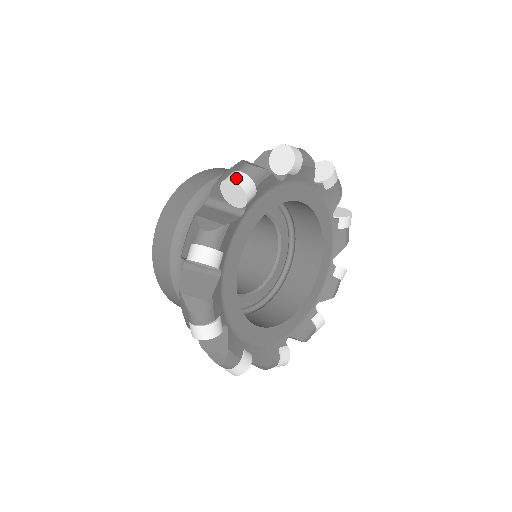
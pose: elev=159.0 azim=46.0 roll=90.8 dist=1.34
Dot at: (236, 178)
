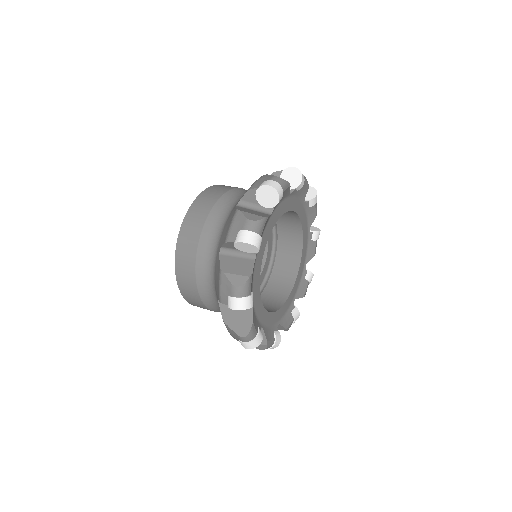
Dot at: (298, 169)
